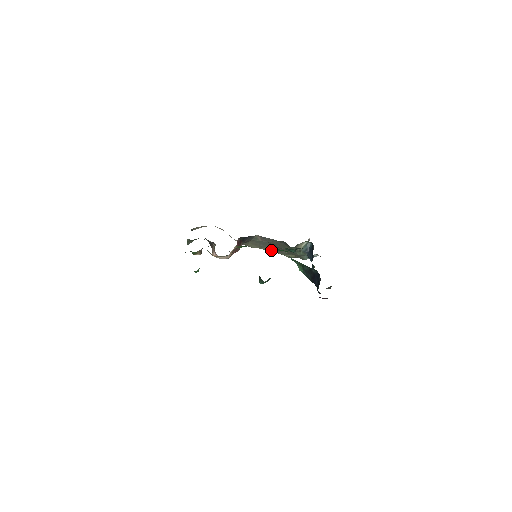
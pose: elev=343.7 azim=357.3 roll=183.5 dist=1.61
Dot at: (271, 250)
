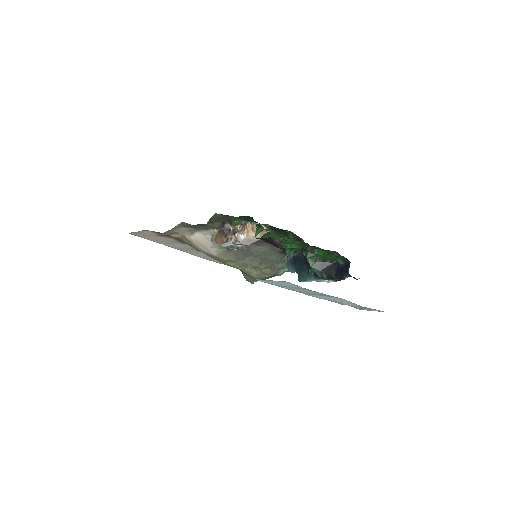
Dot at: (244, 265)
